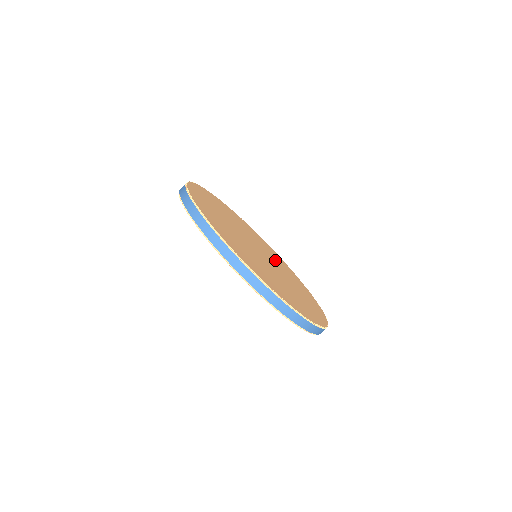
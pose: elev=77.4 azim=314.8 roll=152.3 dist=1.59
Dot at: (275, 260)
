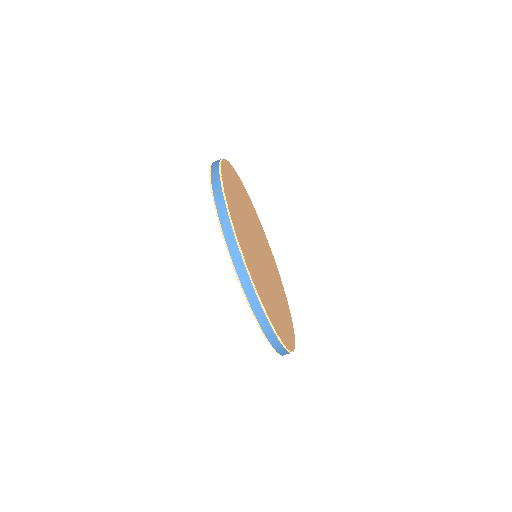
Dot at: (274, 277)
